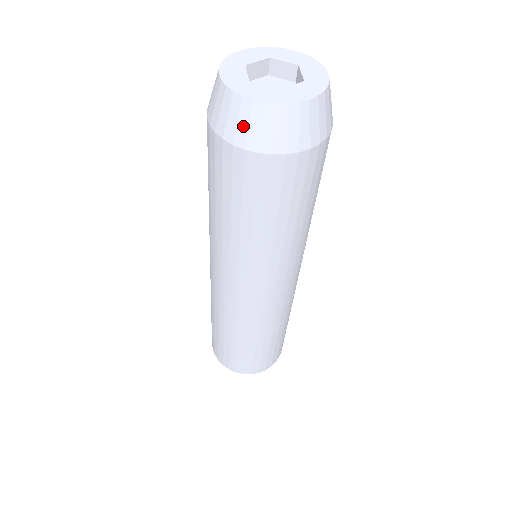
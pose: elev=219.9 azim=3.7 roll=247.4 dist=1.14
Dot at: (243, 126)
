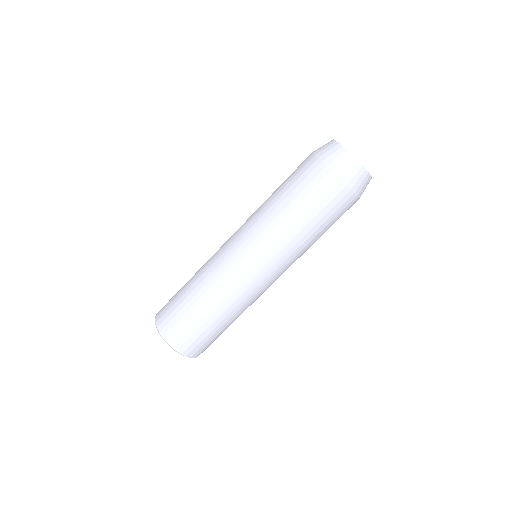
Dot at: (347, 170)
